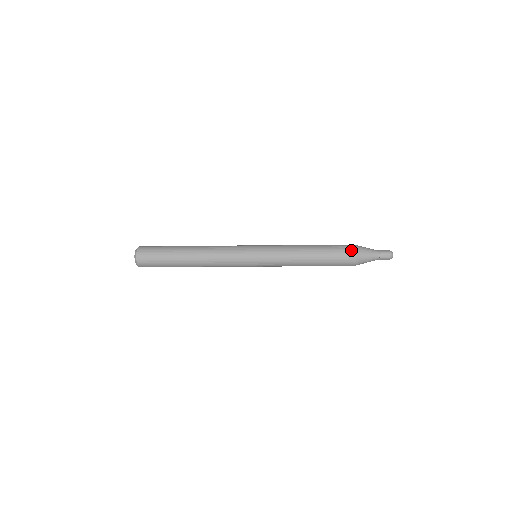
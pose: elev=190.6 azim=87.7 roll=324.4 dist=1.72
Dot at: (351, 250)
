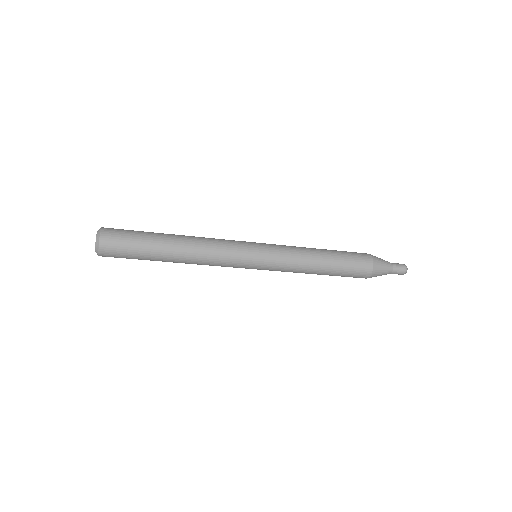
Dot at: (365, 254)
